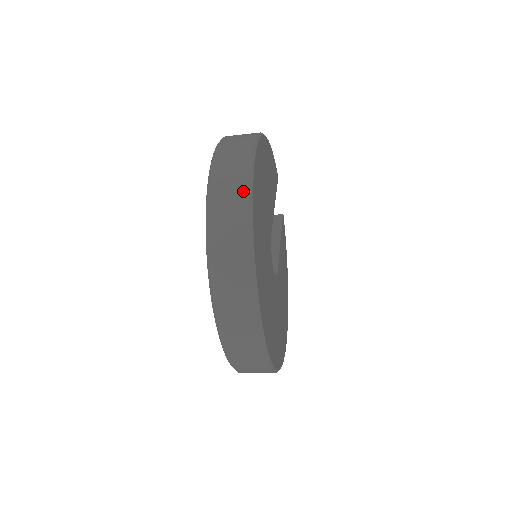
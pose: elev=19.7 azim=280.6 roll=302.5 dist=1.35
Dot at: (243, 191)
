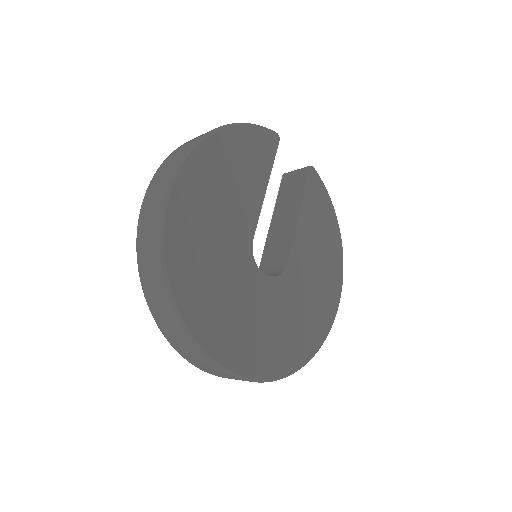
Dot at: (156, 259)
